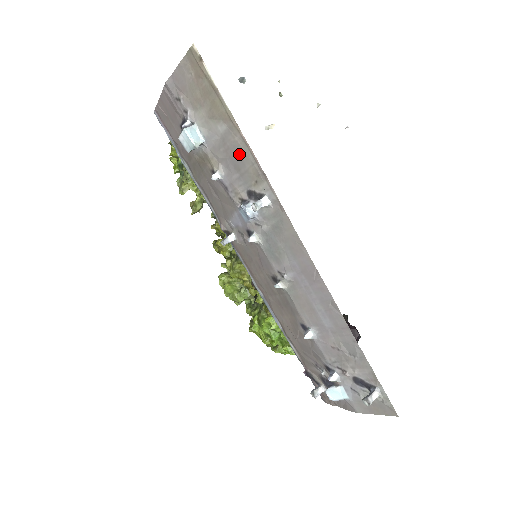
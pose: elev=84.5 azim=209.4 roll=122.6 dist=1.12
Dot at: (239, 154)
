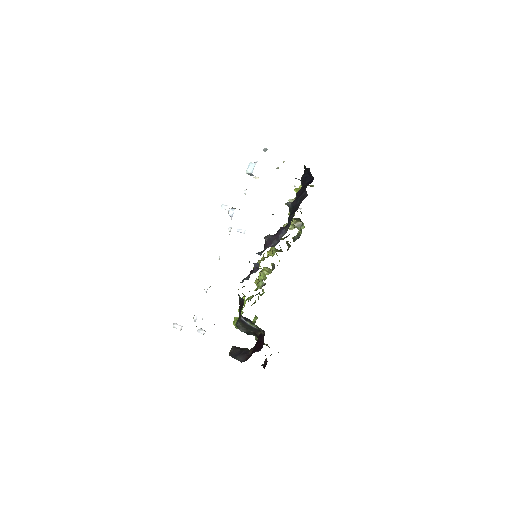
Dot at: occluded
